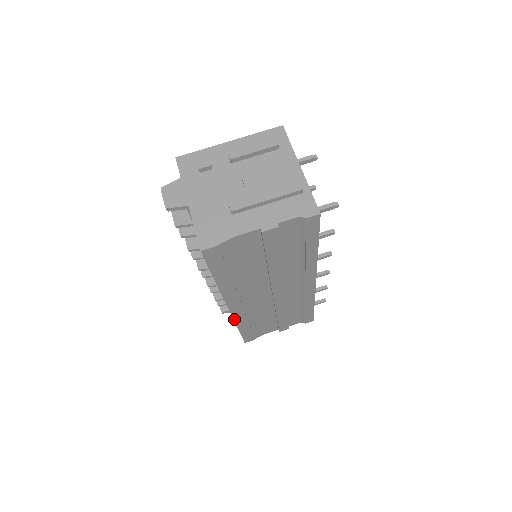
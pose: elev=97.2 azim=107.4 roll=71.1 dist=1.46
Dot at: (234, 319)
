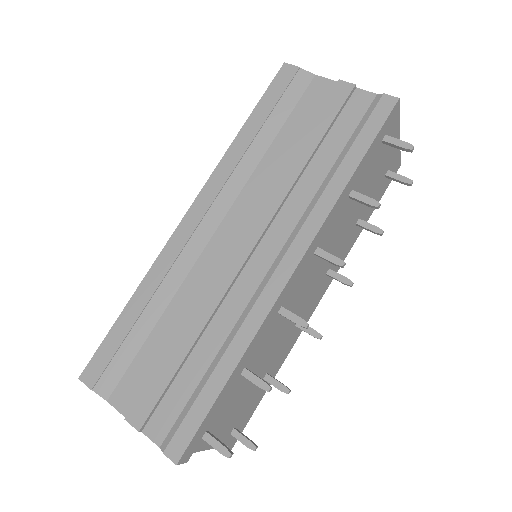
Dot at: (161, 254)
